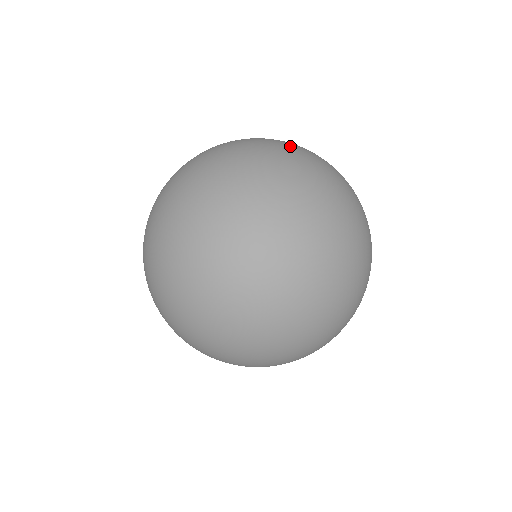
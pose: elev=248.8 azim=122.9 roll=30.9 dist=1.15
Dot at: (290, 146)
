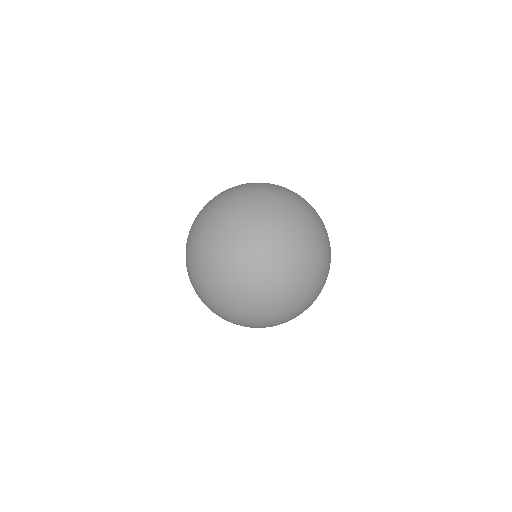
Dot at: (327, 261)
